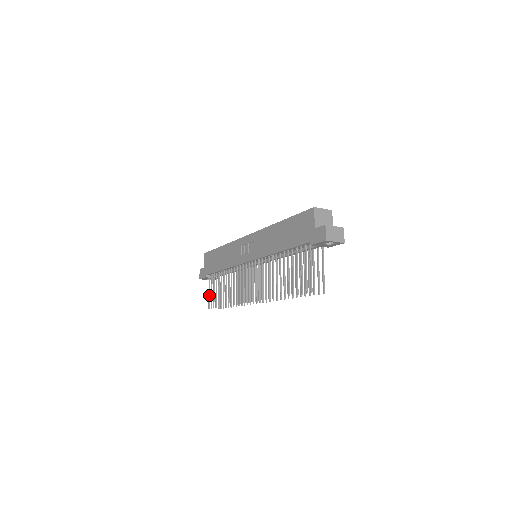
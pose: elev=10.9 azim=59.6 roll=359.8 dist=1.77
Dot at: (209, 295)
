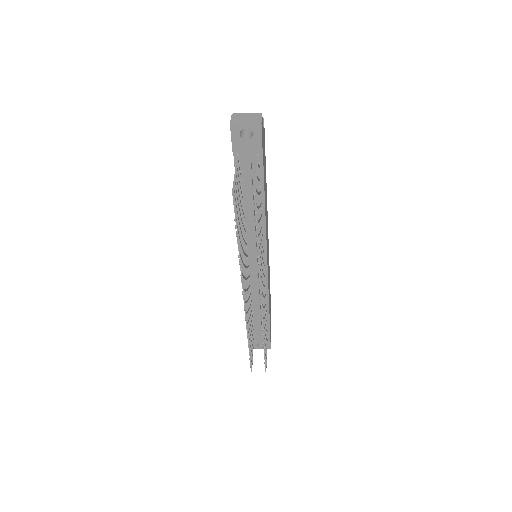
Dot at: occluded
